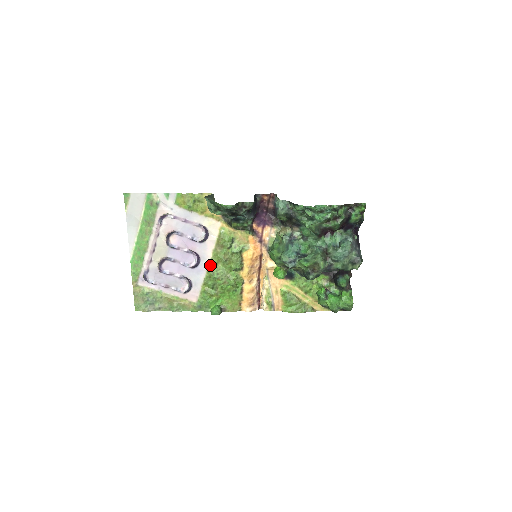
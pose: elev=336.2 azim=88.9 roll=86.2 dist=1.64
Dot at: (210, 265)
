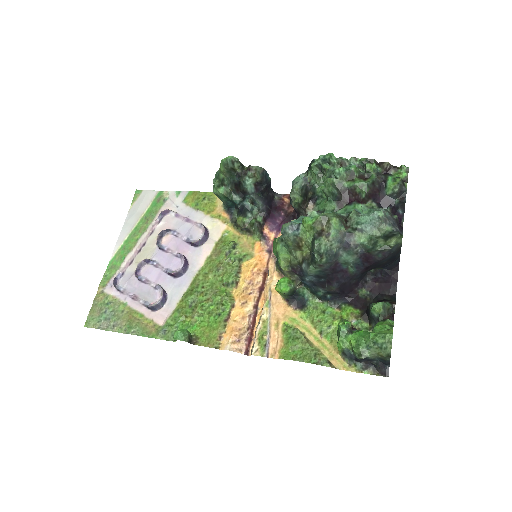
Dot at: (197, 275)
